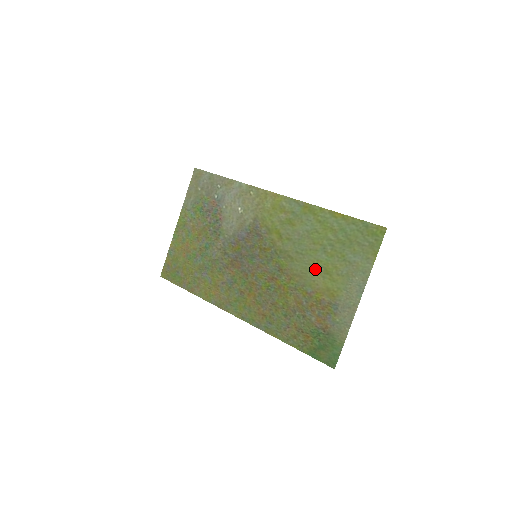
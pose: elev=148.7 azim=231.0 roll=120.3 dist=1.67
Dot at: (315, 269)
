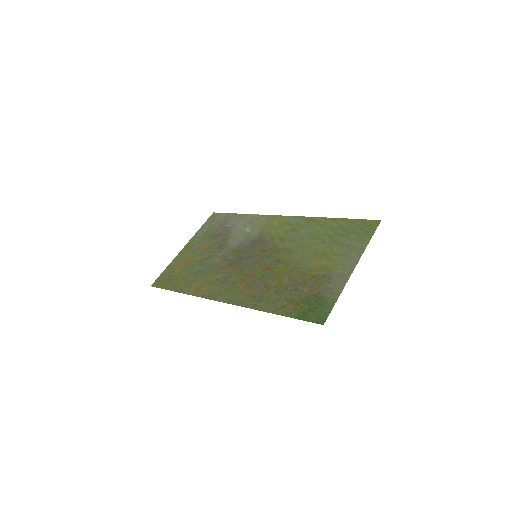
Dot at: (313, 255)
